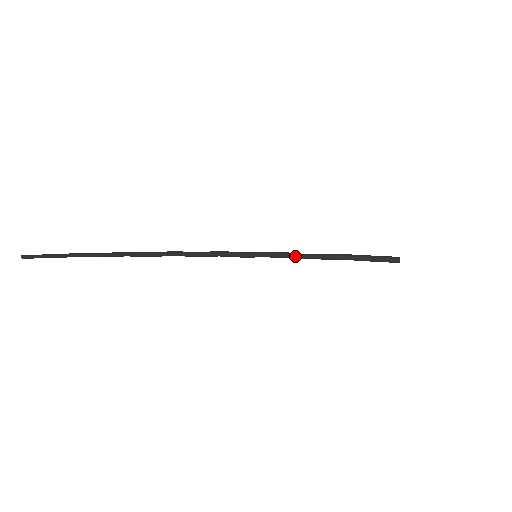
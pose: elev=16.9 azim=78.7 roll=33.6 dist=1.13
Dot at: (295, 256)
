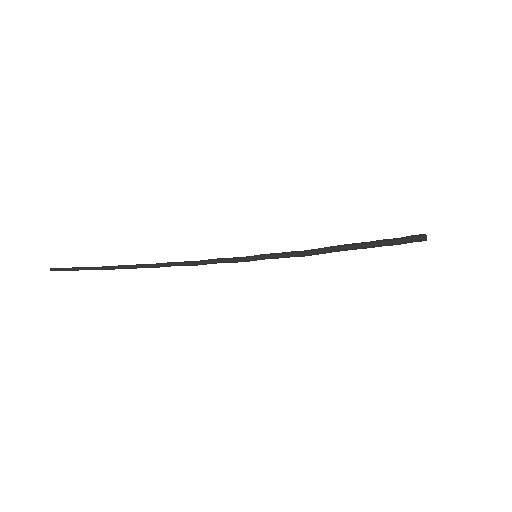
Dot at: (299, 252)
